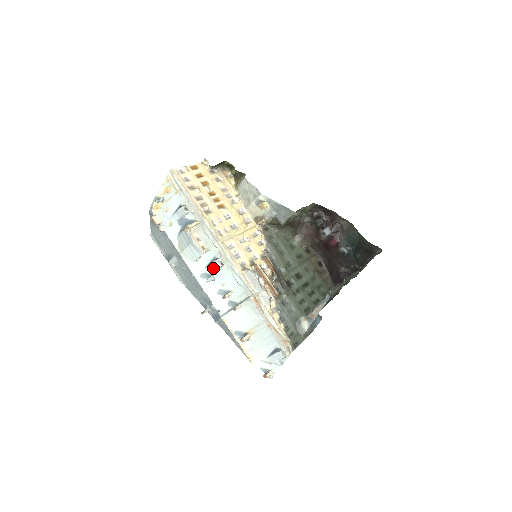
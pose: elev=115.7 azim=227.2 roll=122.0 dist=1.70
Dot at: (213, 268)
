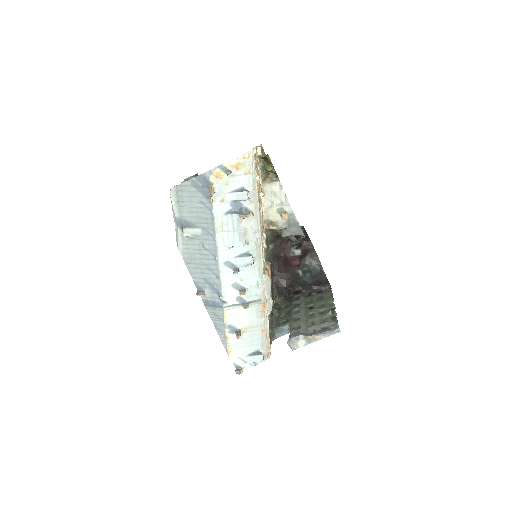
Dot at: (243, 262)
